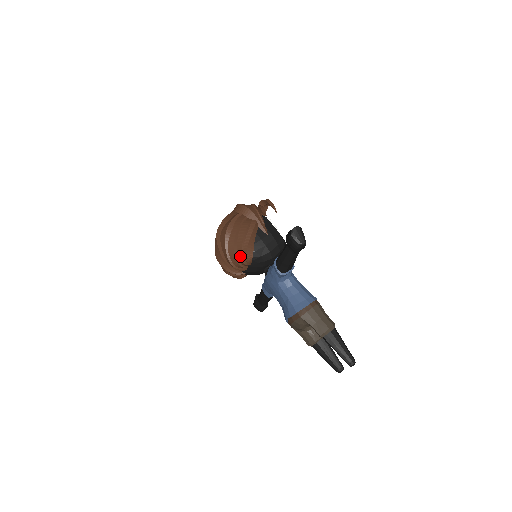
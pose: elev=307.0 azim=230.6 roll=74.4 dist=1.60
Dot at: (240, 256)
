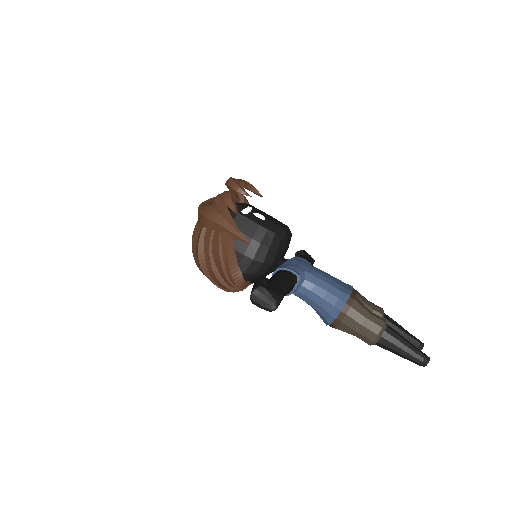
Dot at: (230, 286)
